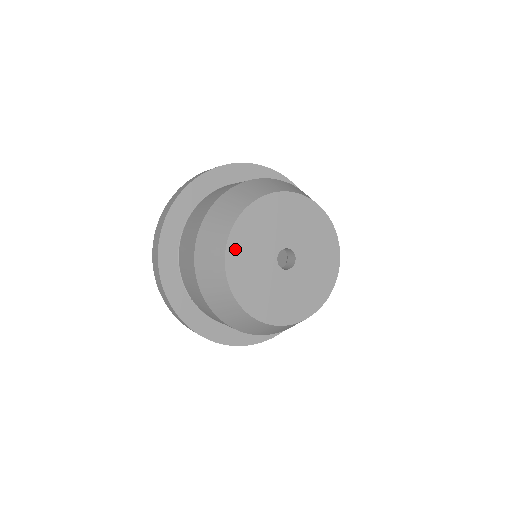
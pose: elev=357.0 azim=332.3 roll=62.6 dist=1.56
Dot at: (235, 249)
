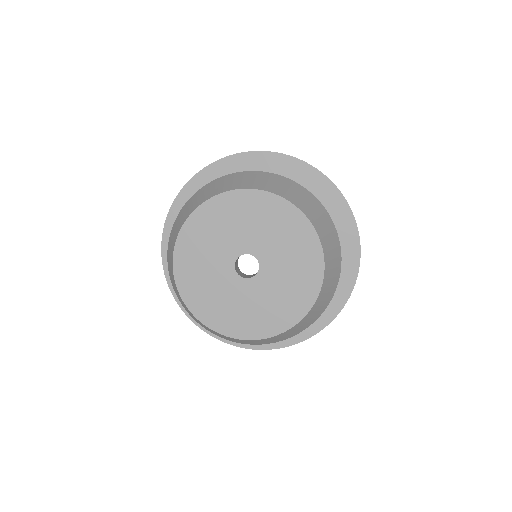
Dot at: (202, 218)
